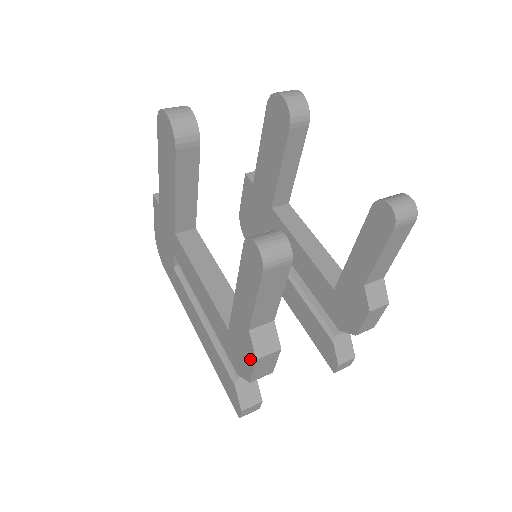
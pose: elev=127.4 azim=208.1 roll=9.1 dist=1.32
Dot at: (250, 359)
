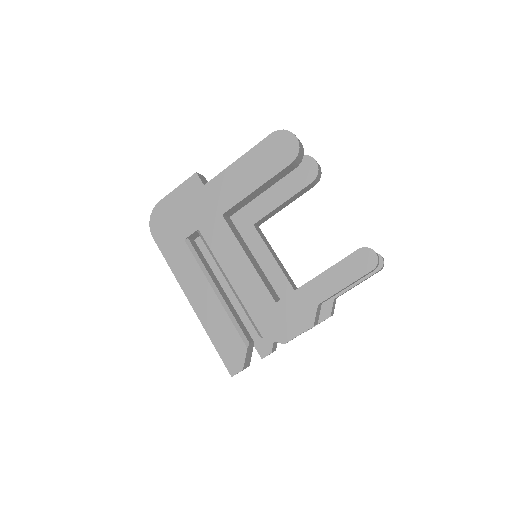
Dot at: (302, 326)
